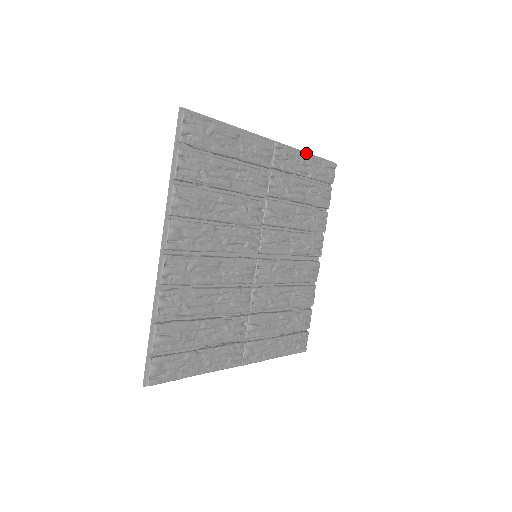
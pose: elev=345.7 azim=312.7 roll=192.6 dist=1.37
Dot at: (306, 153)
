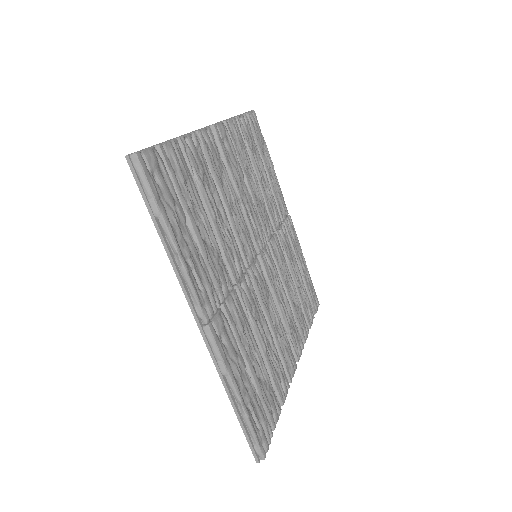
Dot at: occluded
